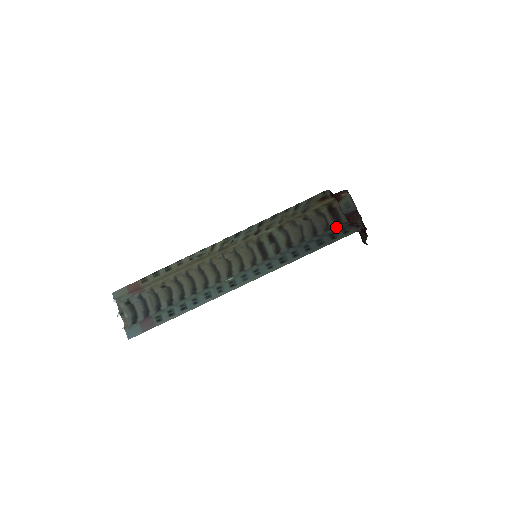
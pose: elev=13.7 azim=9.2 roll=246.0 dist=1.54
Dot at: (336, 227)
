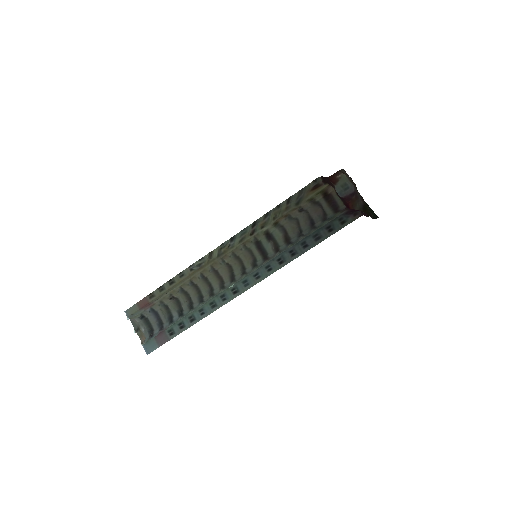
Dot at: (333, 216)
